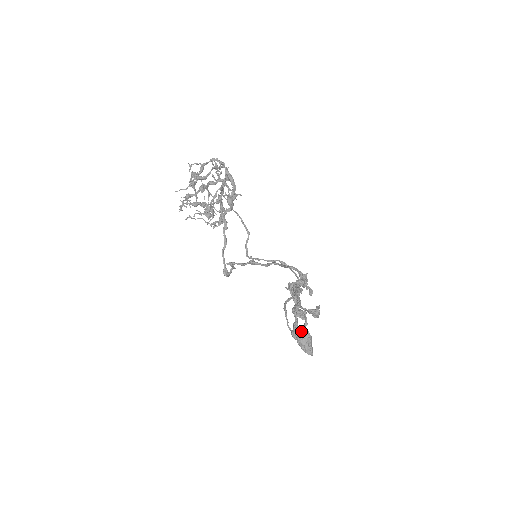
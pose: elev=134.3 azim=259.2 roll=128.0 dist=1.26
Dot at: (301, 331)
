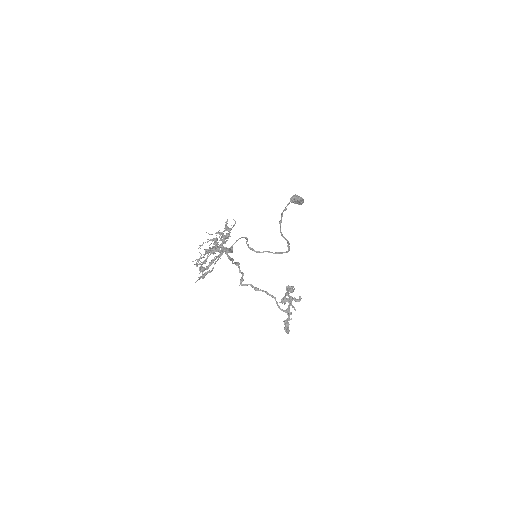
Dot at: (294, 200)
